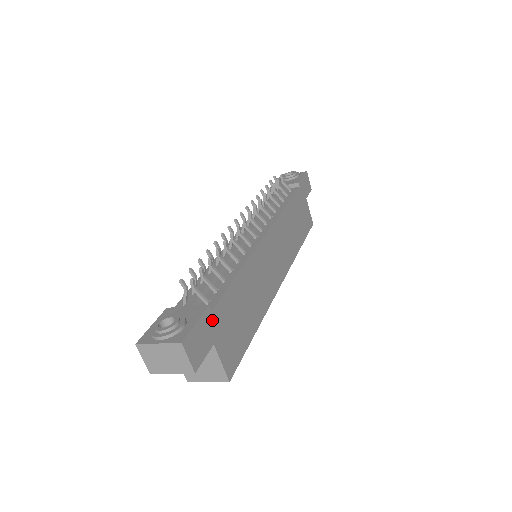
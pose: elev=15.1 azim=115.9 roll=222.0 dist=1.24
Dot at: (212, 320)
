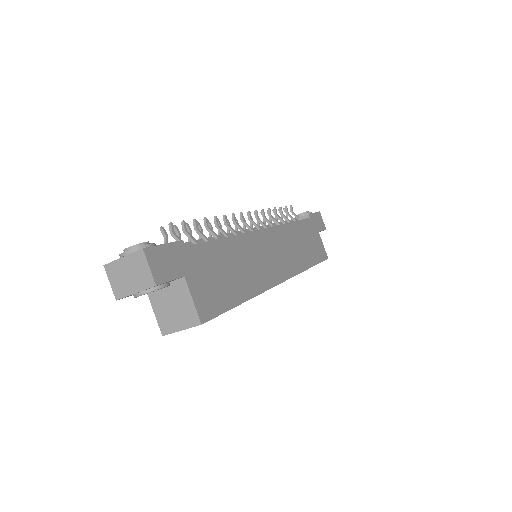
Dot at: (185, 255)
